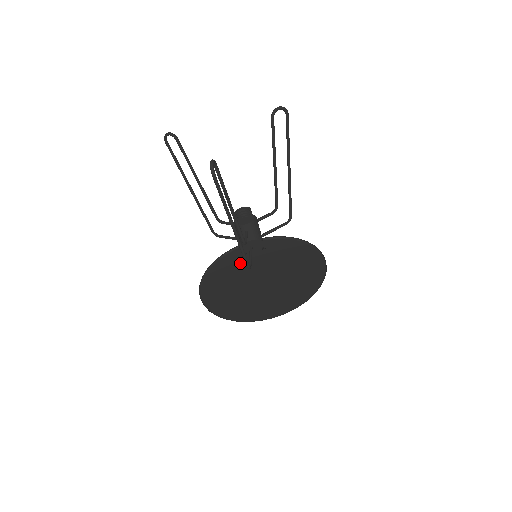
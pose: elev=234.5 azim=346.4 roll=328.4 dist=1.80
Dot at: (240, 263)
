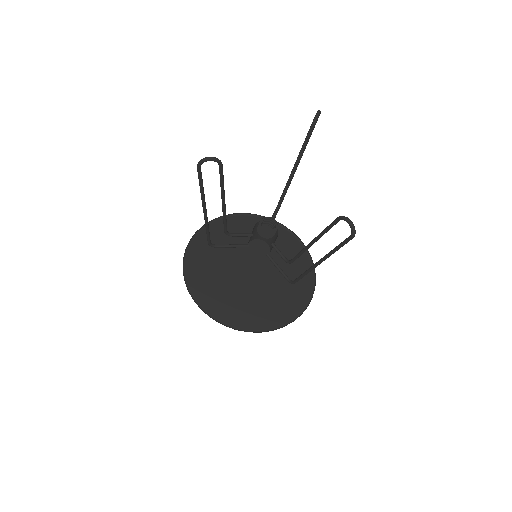
Dot at: (214, 259)
